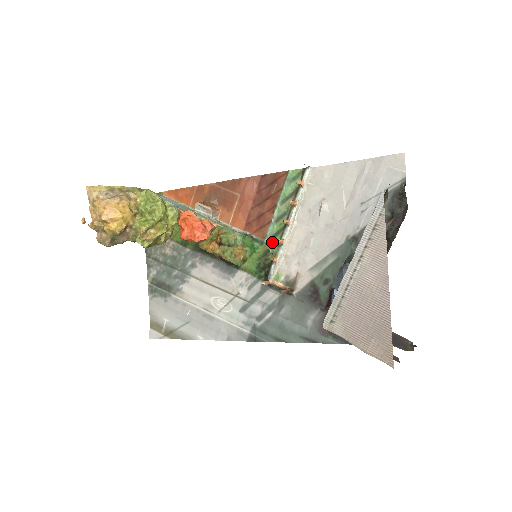
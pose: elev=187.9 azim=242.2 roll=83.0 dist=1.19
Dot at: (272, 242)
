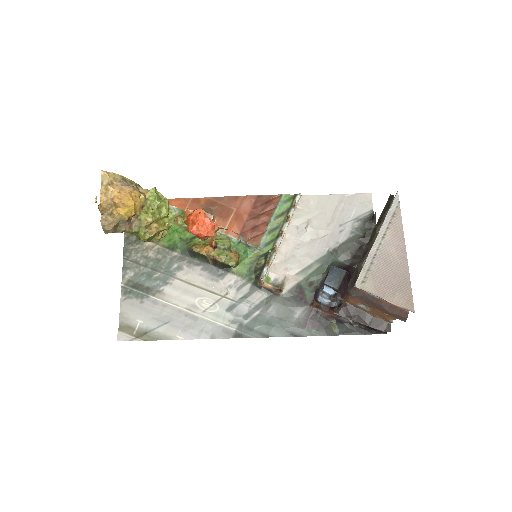
Dot at: (265, 249)
